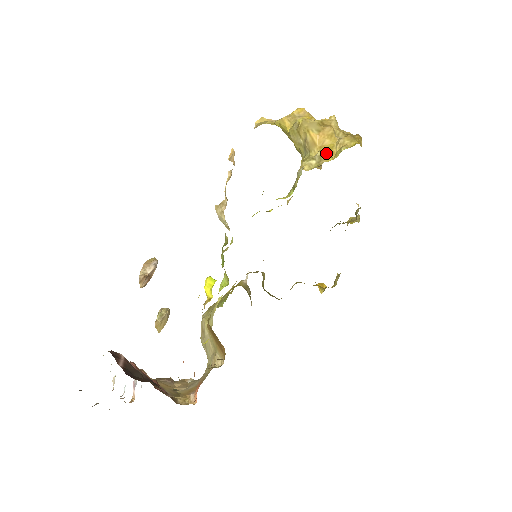
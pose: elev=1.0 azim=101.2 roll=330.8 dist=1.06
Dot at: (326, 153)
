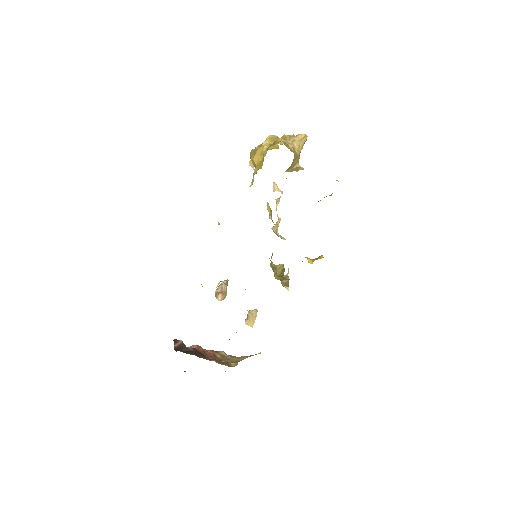
Dot at: (259, 168)
